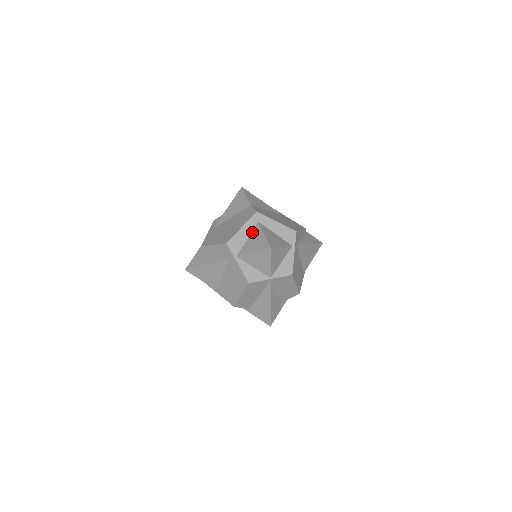
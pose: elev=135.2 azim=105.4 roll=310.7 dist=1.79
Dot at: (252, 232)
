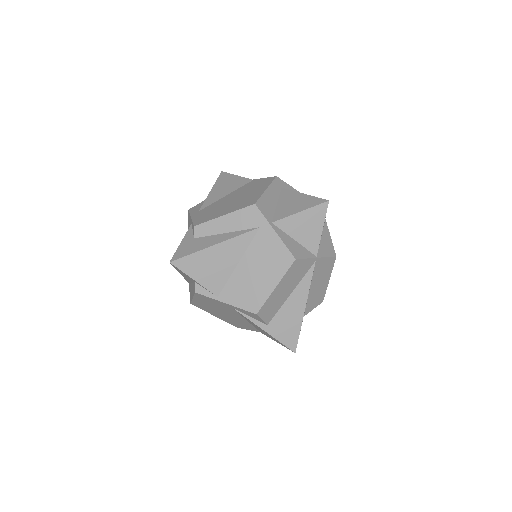
Dot at: (280, 197)
